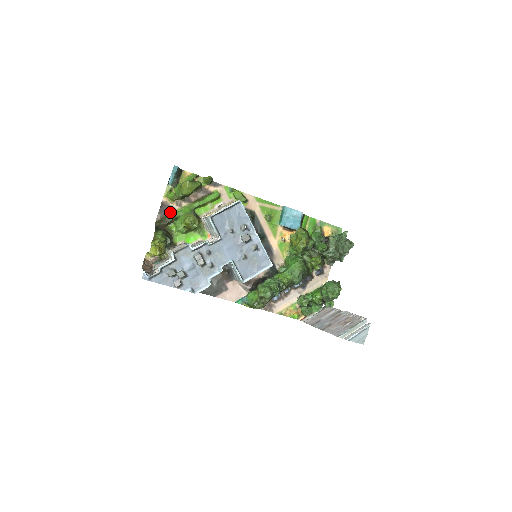
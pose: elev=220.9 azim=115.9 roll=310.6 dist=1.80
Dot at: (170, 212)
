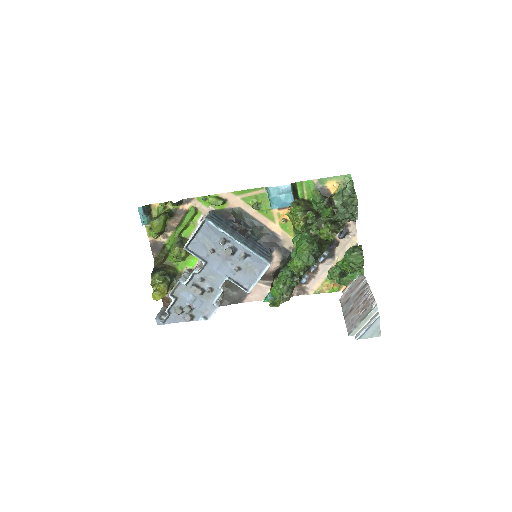
Dot at: (161, 247)
